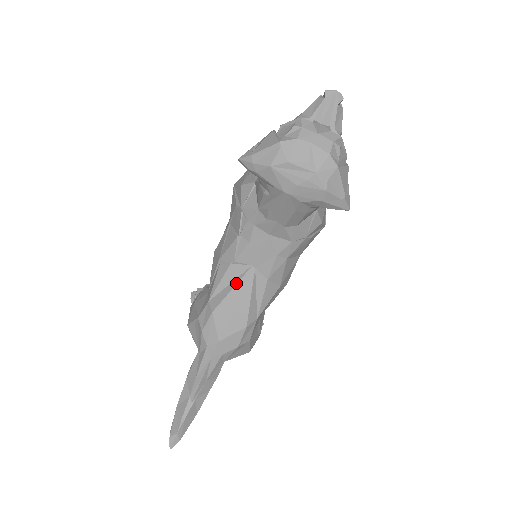
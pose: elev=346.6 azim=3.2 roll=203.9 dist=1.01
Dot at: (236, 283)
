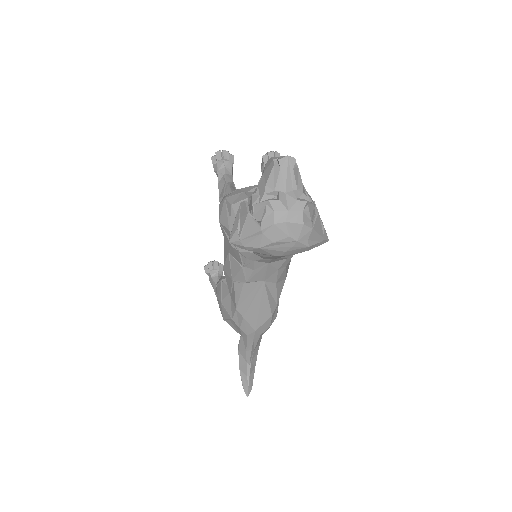
Dot at: (253, 295)
